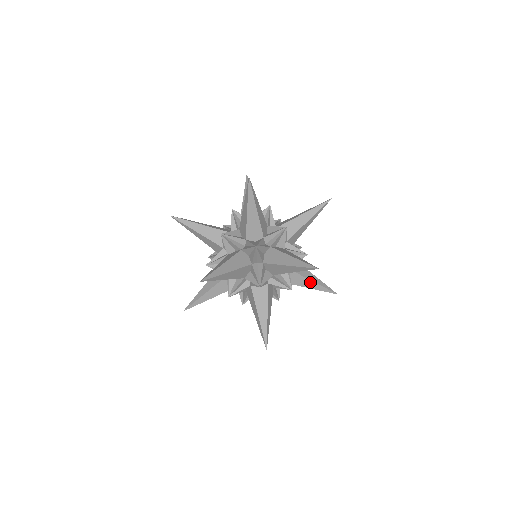
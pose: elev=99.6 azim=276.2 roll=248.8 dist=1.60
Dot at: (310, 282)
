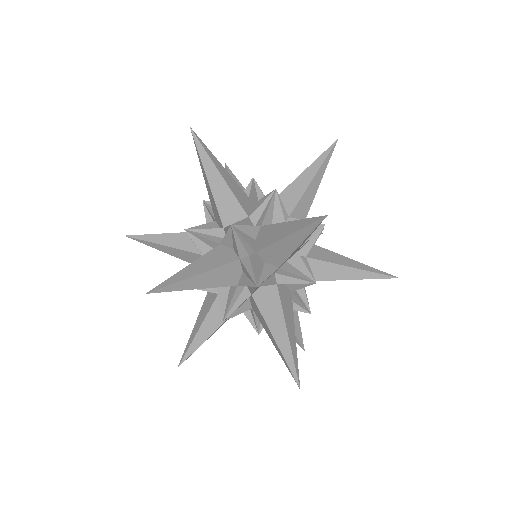
Dot at: occluded
